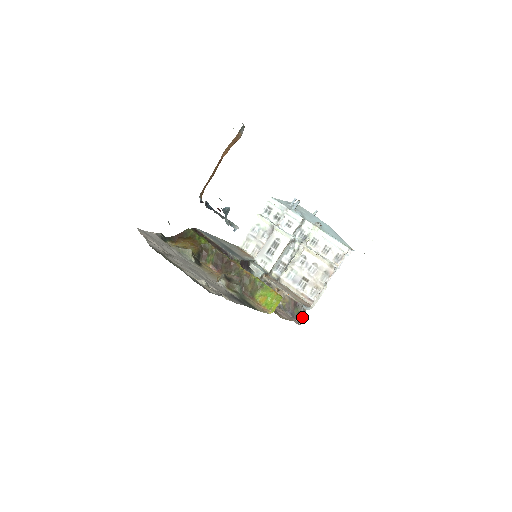
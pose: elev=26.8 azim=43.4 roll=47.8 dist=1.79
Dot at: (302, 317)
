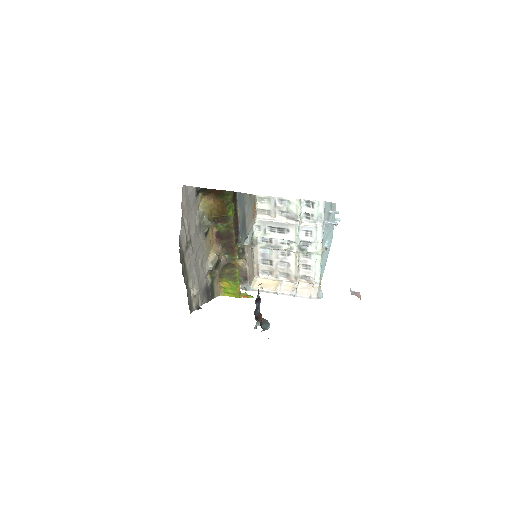
Dot at: (240, 286)
